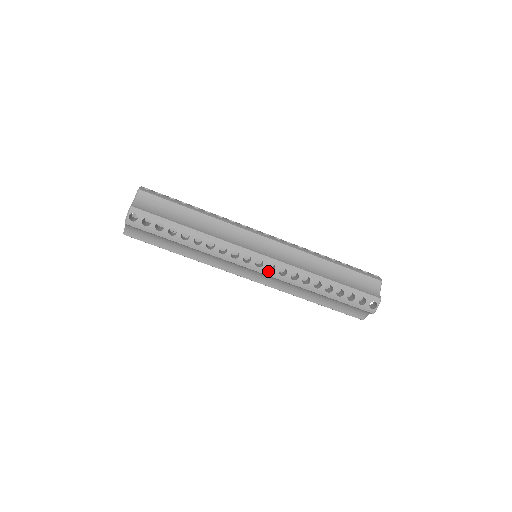
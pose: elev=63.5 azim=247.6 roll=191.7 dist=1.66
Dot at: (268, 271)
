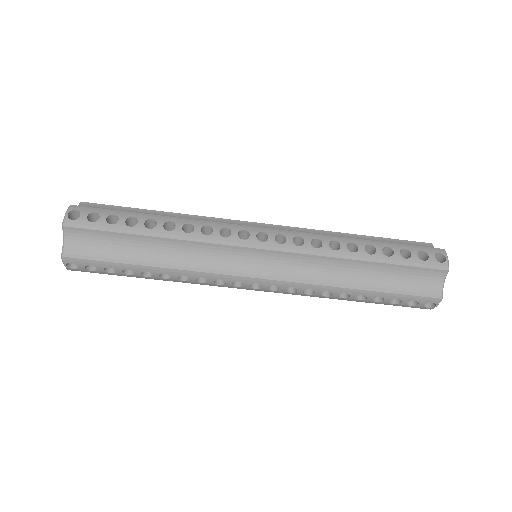
Dot at: (270, 290)
